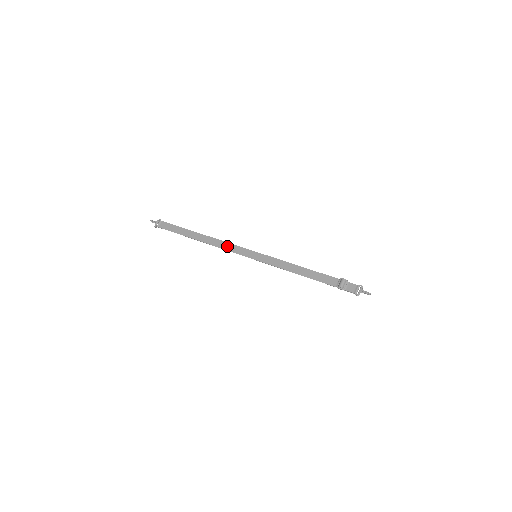
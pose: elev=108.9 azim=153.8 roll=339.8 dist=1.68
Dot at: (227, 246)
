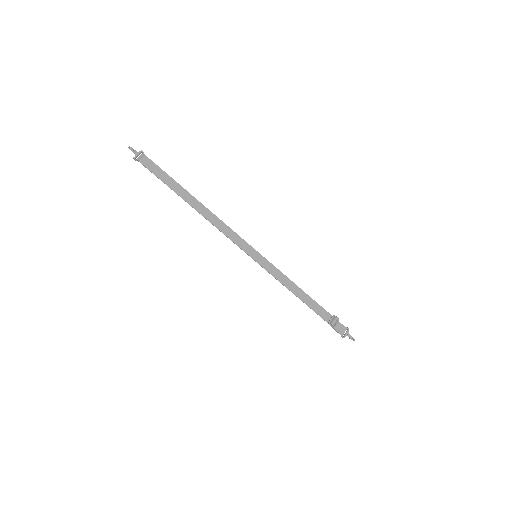
Dot at: (226, 229)
